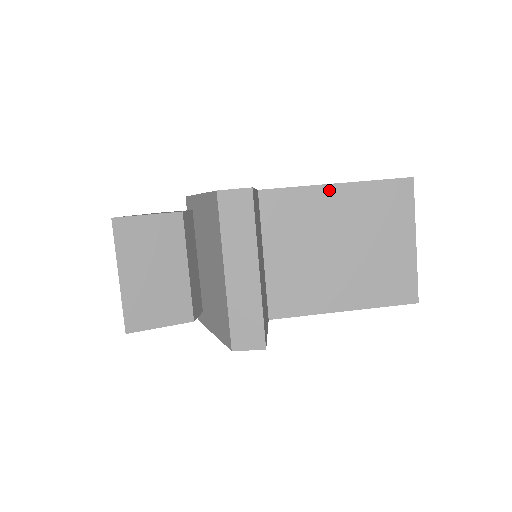
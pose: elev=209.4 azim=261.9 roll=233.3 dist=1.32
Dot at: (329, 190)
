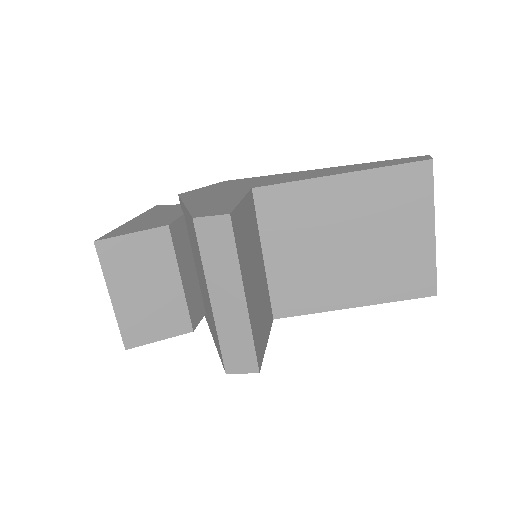
Dot at: (332, 182)
